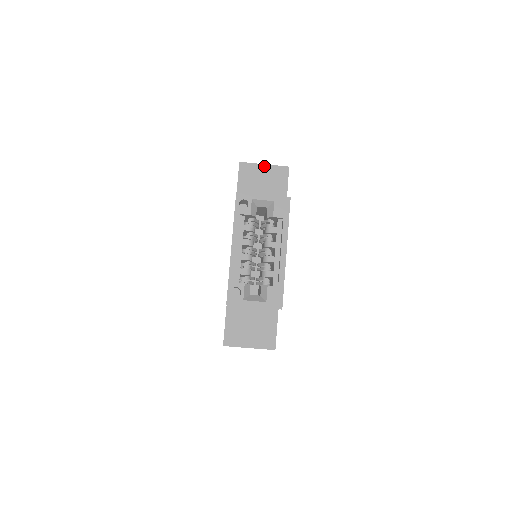
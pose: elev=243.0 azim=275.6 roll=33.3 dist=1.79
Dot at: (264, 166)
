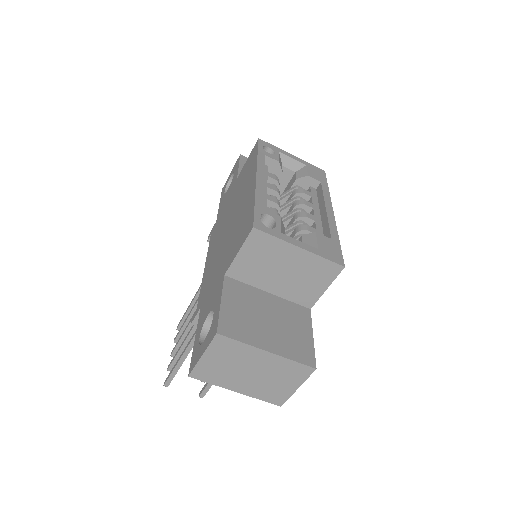
Dot at: occluded
